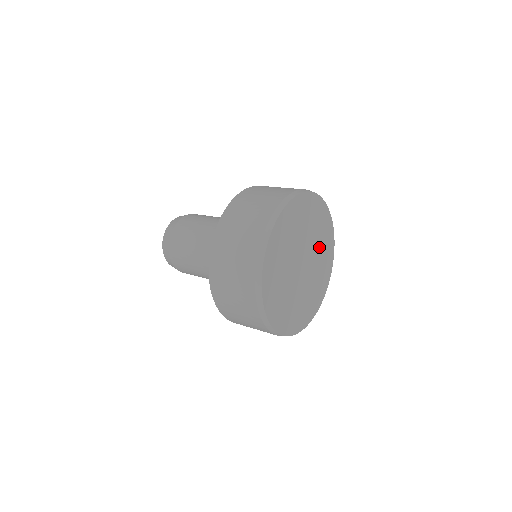
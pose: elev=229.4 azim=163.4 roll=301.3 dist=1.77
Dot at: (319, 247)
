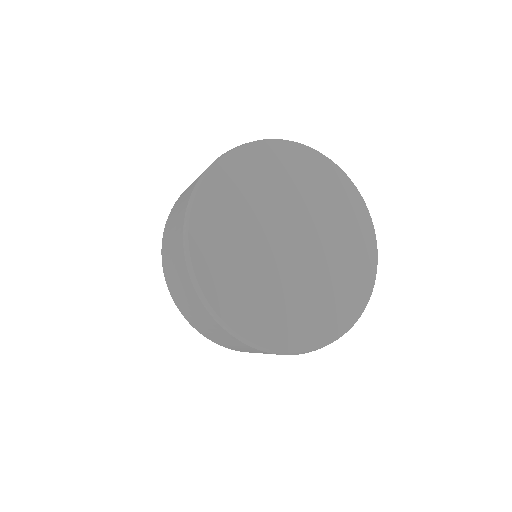
Dot at: (337, 239)
